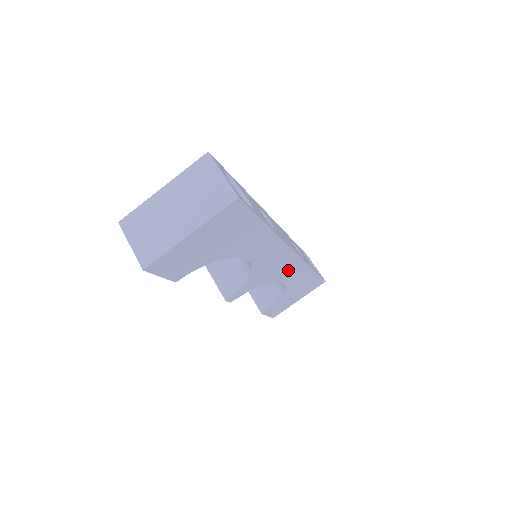
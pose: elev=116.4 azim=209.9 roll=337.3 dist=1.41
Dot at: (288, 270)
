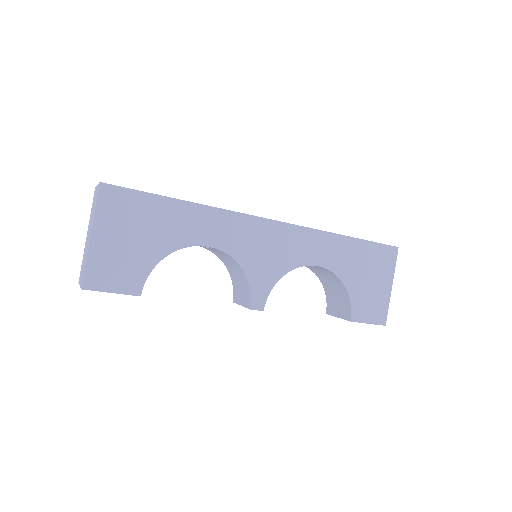
Dot at: (296, 246)
